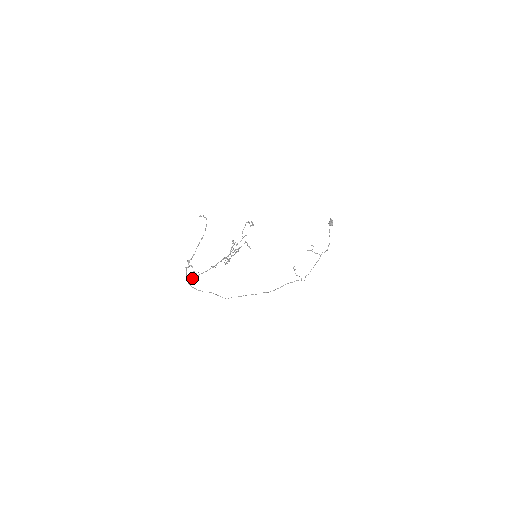
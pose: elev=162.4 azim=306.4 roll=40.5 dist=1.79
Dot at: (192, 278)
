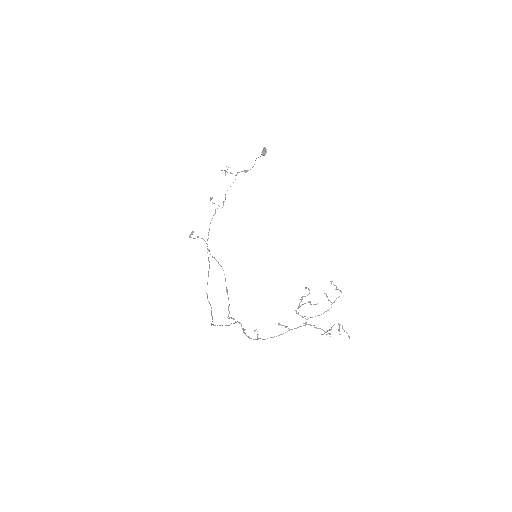
Dot at: (249, 337)
